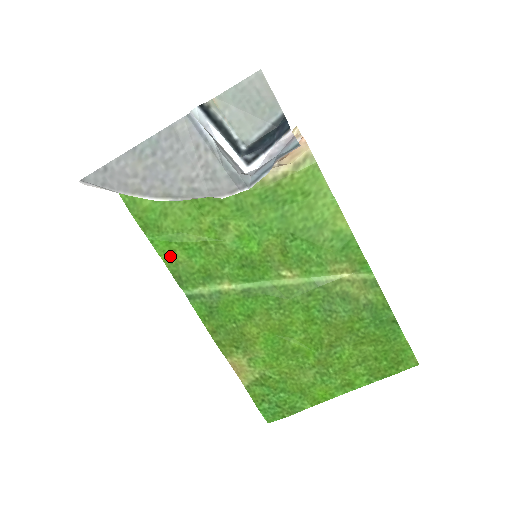
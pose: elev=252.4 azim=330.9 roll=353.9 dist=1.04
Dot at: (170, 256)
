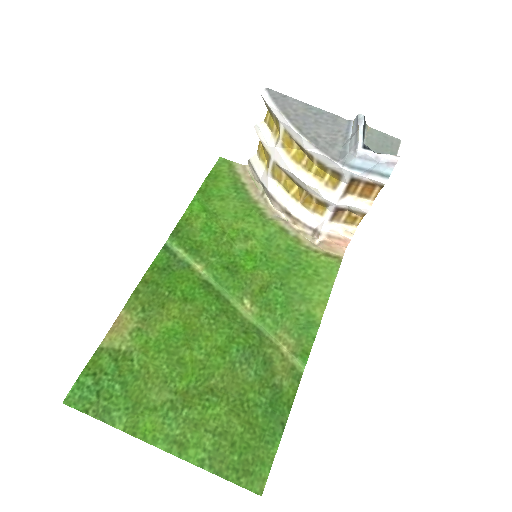
Dot at: (192, 217)
